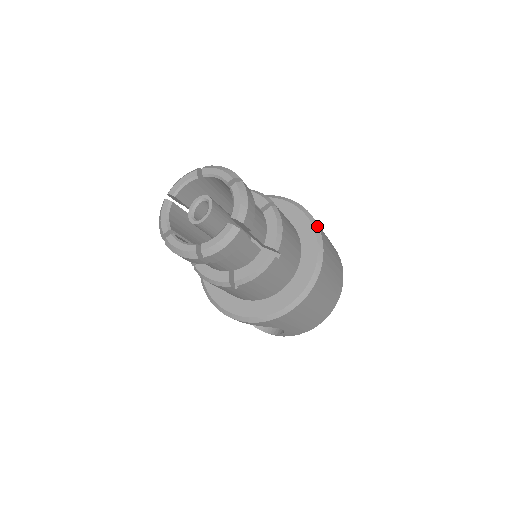
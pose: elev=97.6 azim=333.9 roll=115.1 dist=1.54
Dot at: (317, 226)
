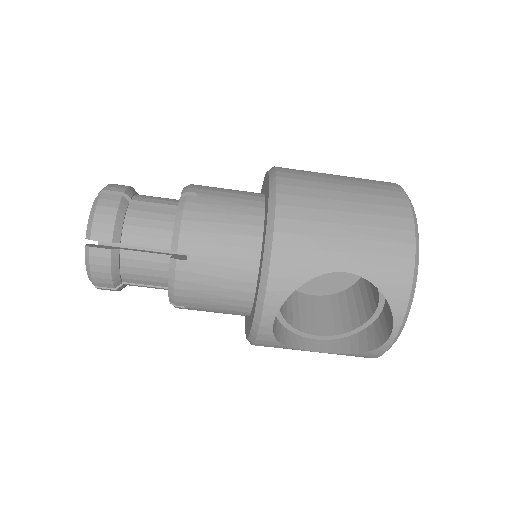
Dot at: occluded
